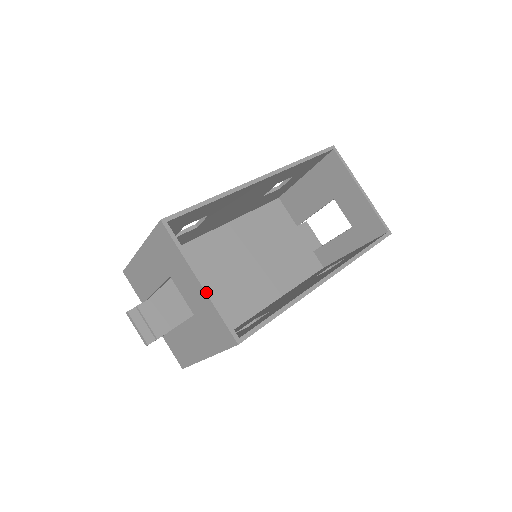
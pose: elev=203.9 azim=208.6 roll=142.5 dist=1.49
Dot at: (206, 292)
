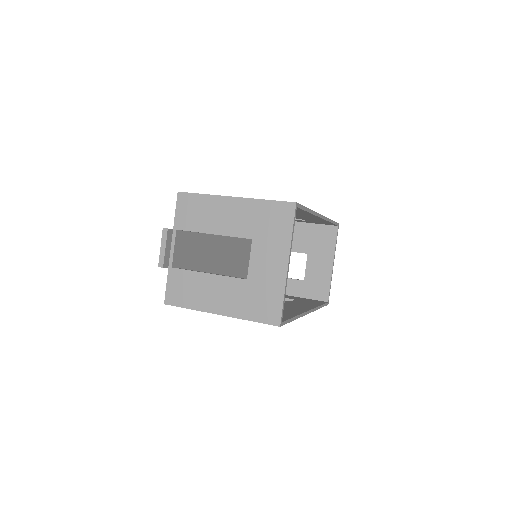
Dot at: (287, 275)
